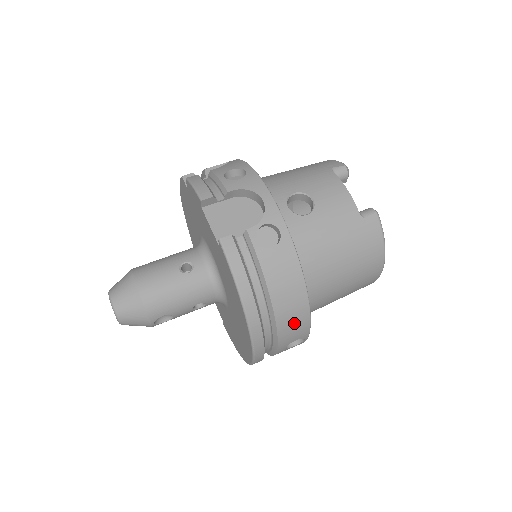
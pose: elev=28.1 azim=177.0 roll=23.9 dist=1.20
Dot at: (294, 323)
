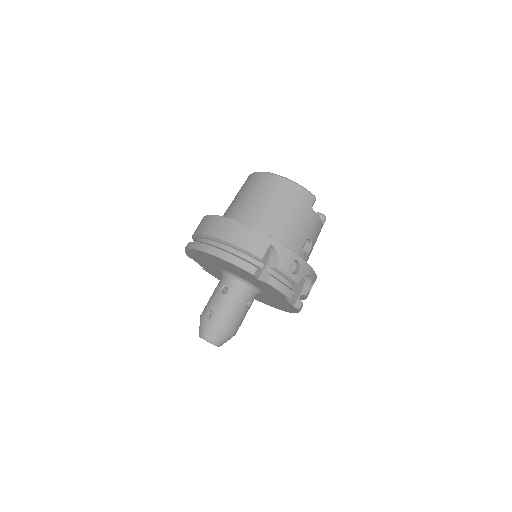
Dot at: occluded
